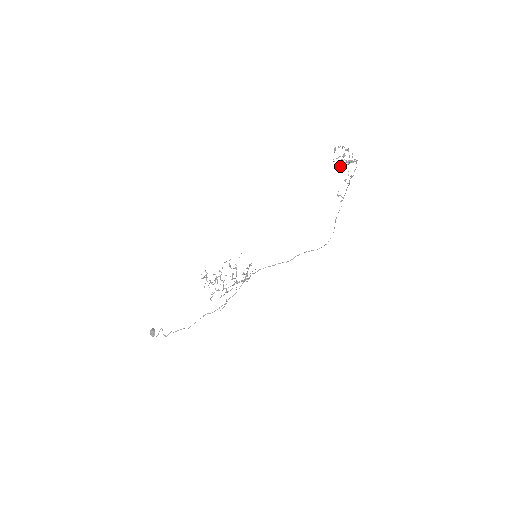
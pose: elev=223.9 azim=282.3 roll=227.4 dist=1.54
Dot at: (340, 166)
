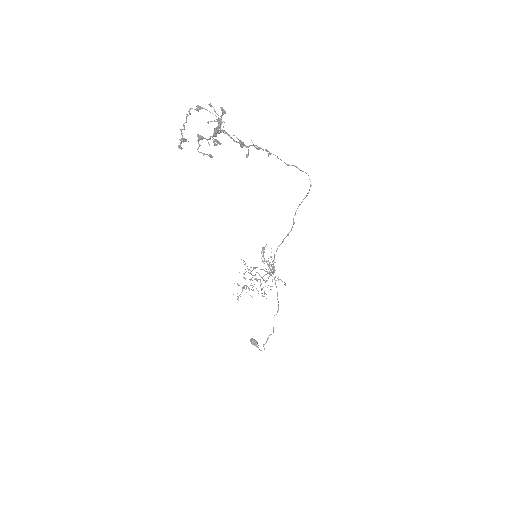
Dot at: occluded
